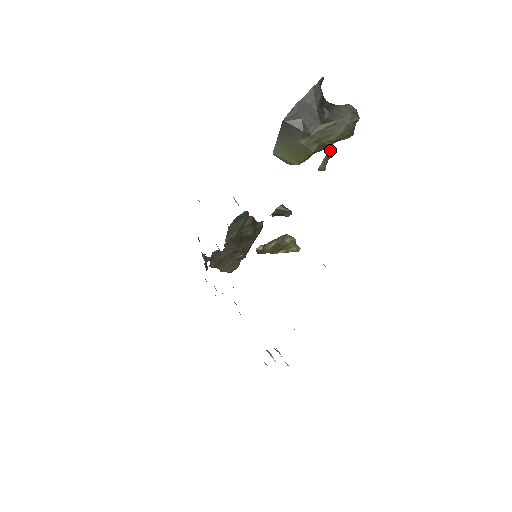
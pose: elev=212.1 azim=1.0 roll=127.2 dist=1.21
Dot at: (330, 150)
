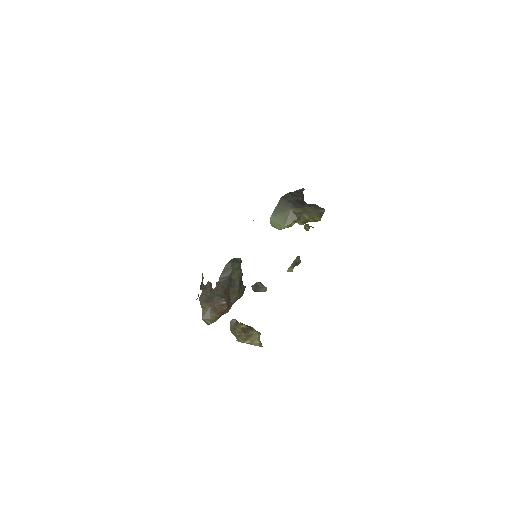
Dot at: (297, 257)
